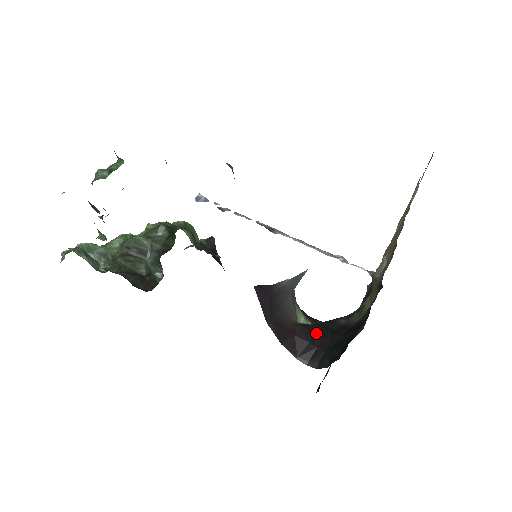
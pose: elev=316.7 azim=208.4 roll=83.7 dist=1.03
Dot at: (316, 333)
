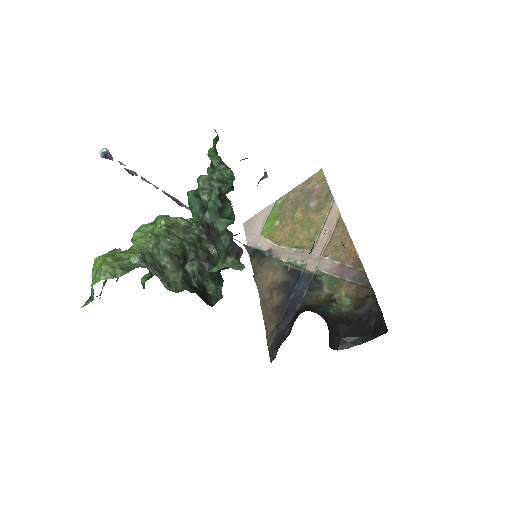
Dot at: (329, 324)
